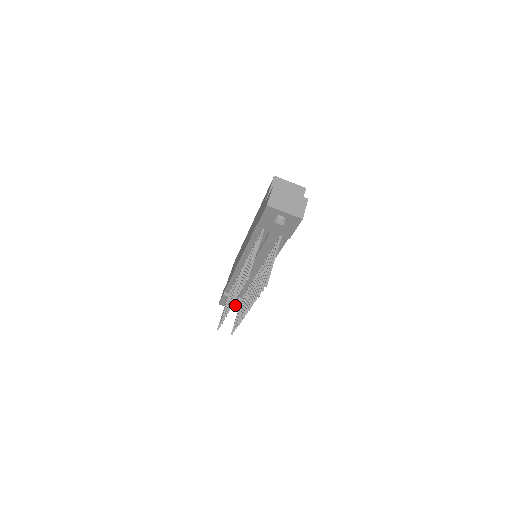
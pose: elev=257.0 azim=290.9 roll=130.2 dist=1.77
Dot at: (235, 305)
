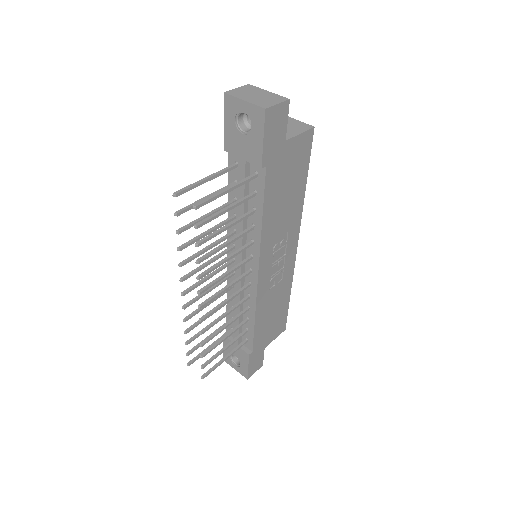
Dot at: (240, 363)
